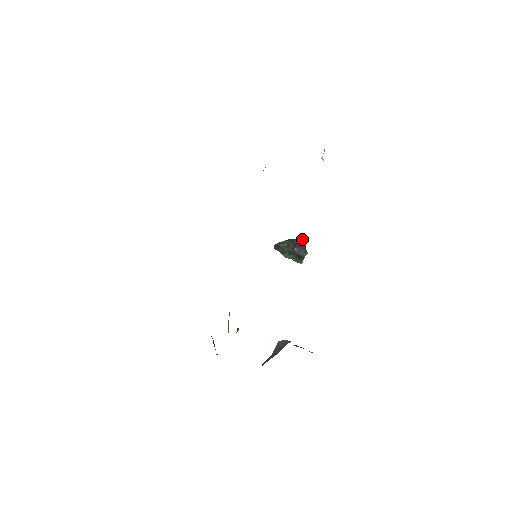
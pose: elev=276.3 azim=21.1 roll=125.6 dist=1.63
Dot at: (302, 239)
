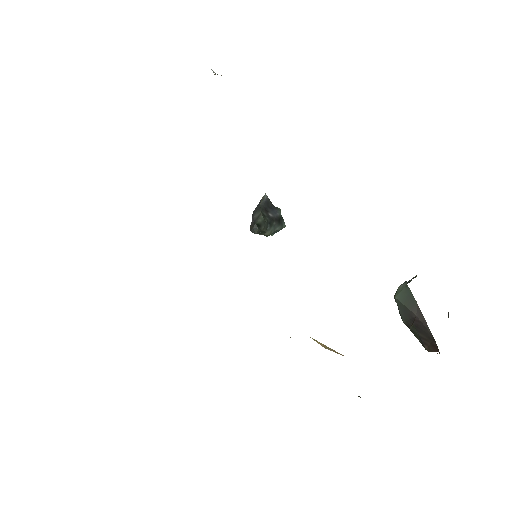
Dot at: (263, 199)
